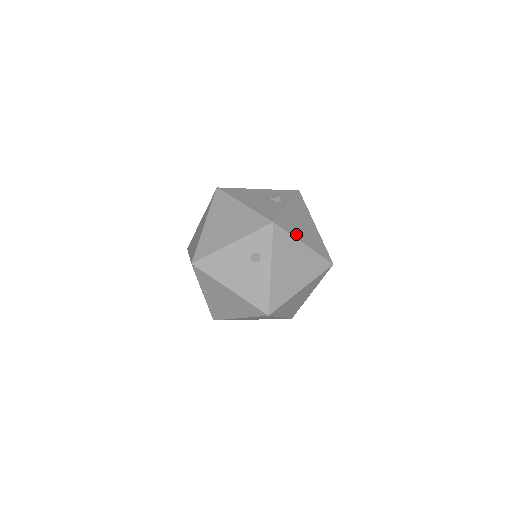
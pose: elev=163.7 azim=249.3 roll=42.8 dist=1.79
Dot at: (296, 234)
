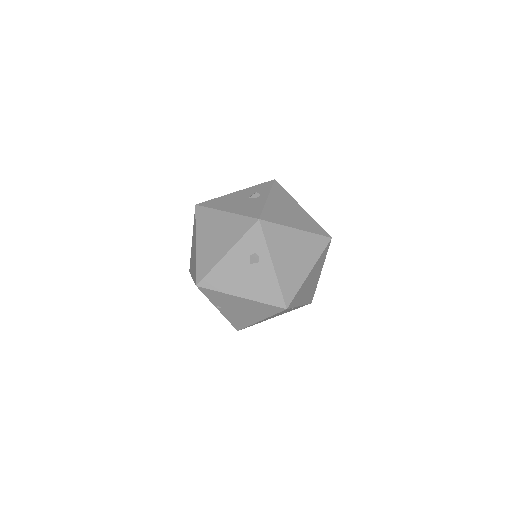
Dot at: (285, 222)
